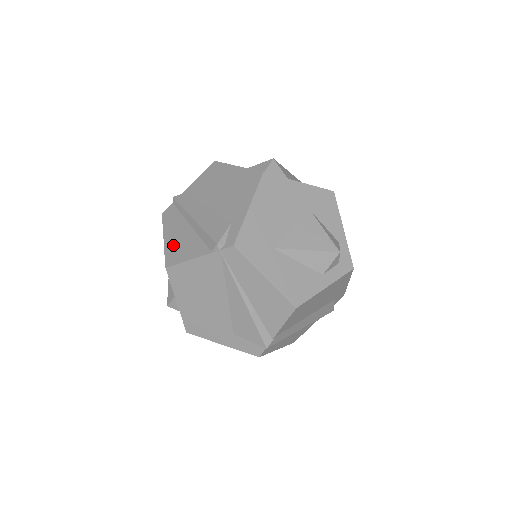
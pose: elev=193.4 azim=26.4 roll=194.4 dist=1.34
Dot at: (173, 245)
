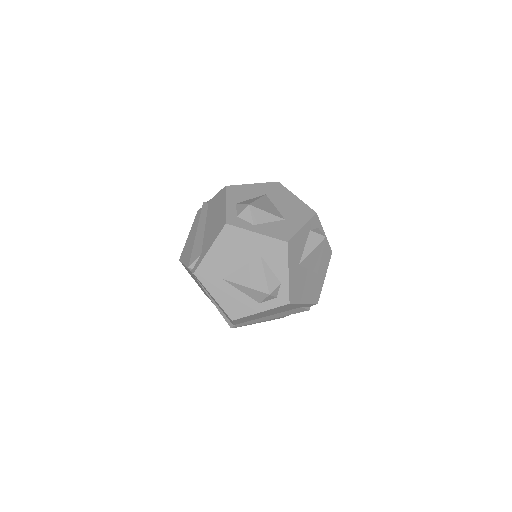
Dot at: (187, 245)
